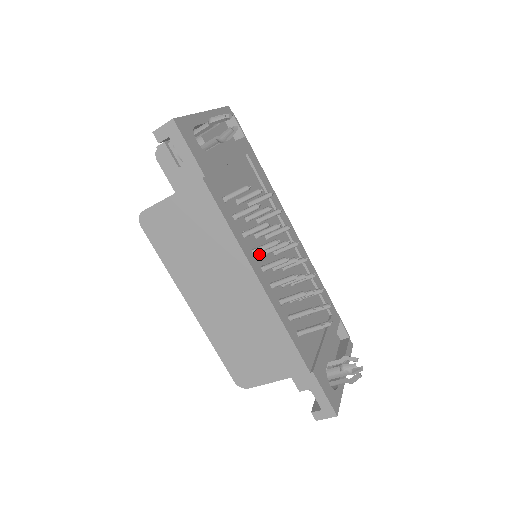
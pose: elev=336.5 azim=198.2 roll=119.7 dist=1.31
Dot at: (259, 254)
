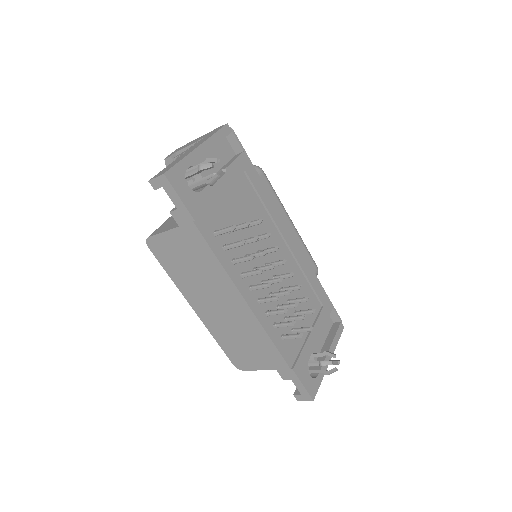
Dot at: occluded
